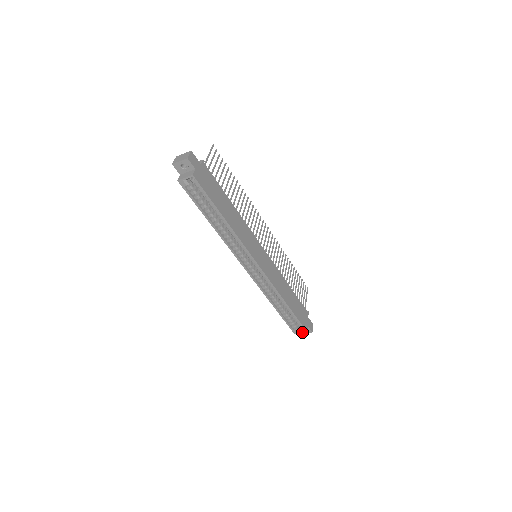
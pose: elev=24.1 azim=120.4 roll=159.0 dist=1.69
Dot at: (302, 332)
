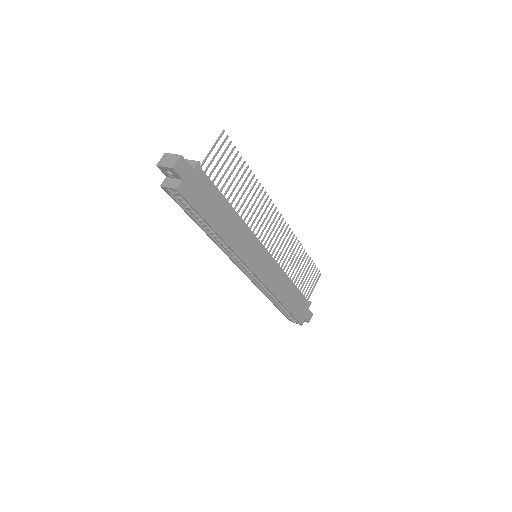
Dot at: (297, 323)
